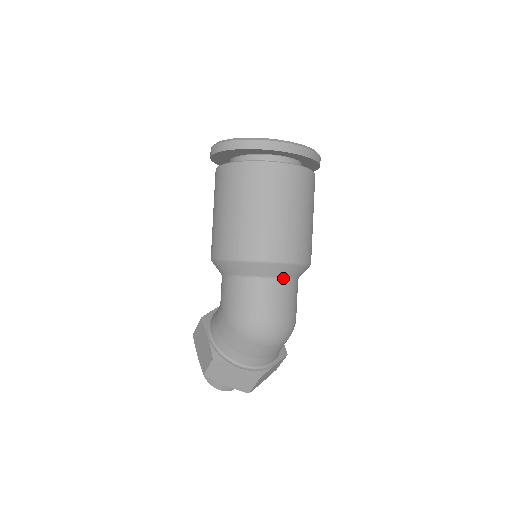
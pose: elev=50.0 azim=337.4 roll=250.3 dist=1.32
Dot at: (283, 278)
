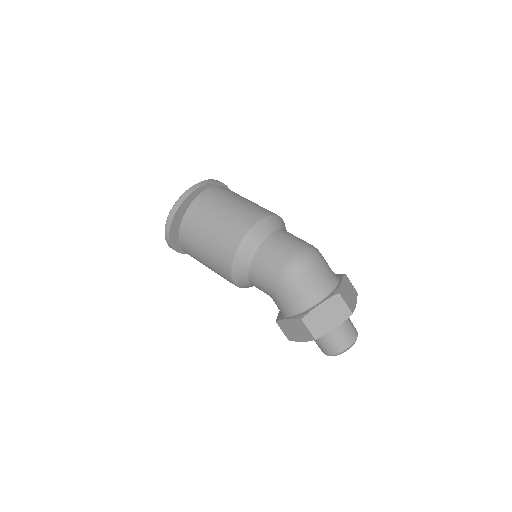
Dot at: (270, 233)
